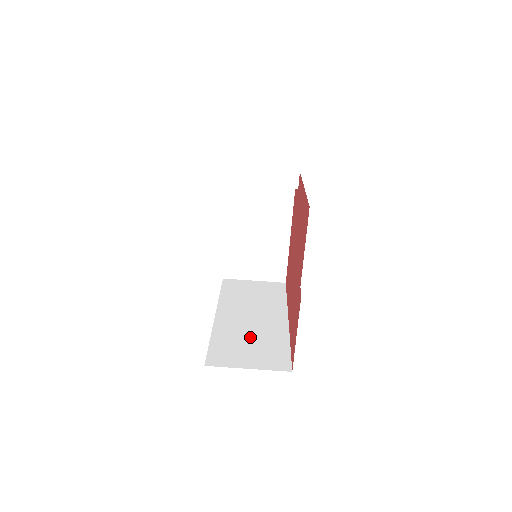
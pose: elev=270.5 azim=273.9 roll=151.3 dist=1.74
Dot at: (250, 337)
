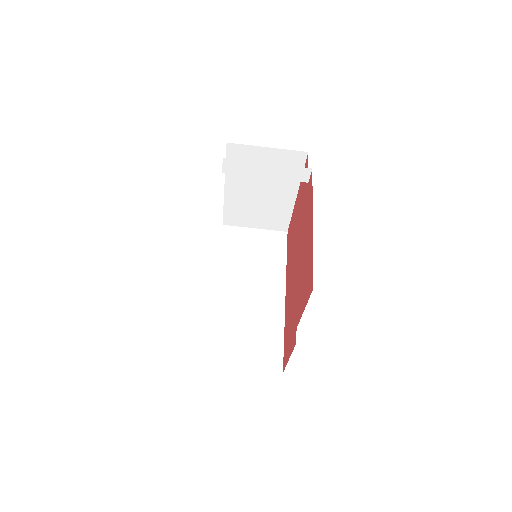
Dot at: (247, 323)
